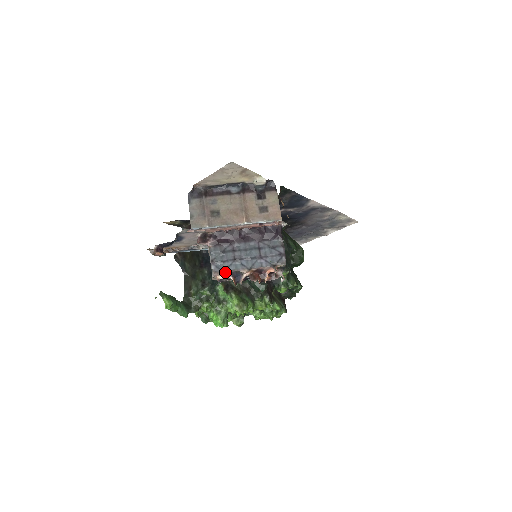
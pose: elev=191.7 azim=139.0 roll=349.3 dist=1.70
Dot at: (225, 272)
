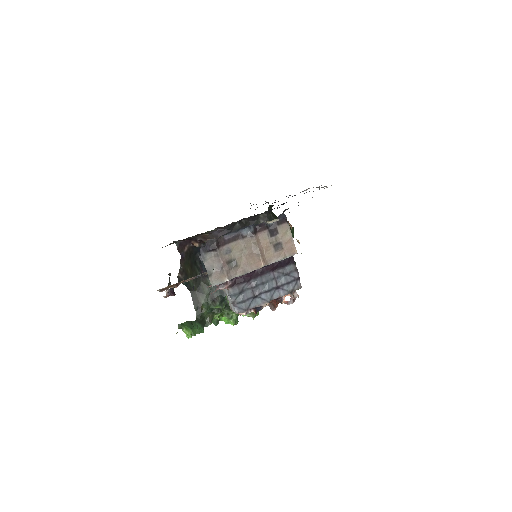
Dot at: (248, 311)
